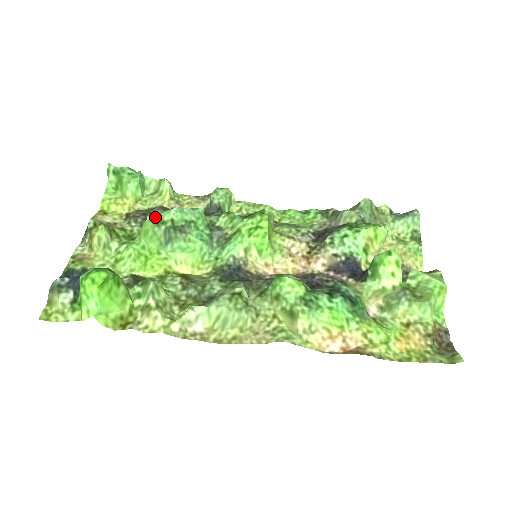
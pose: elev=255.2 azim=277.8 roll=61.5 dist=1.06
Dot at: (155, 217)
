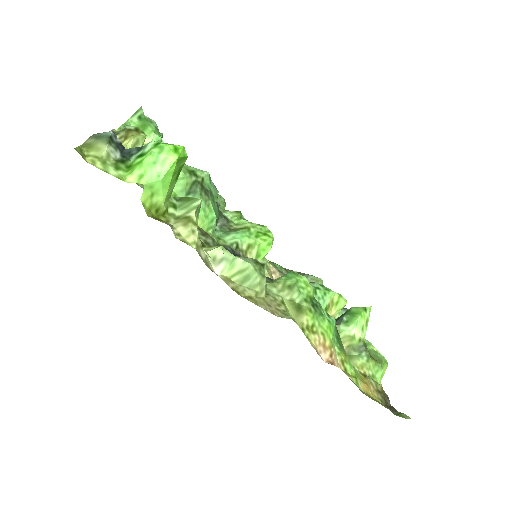
Dot at: (188, 166)
